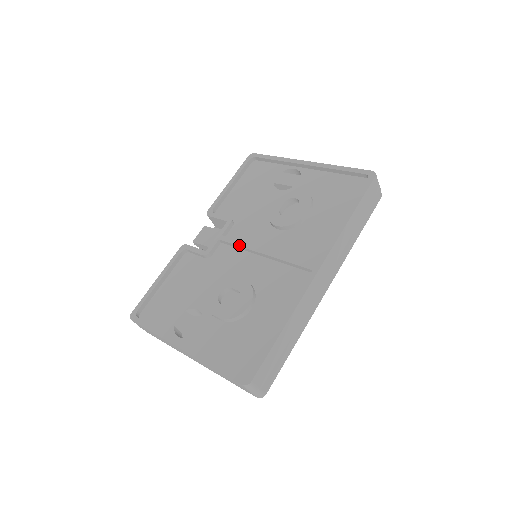
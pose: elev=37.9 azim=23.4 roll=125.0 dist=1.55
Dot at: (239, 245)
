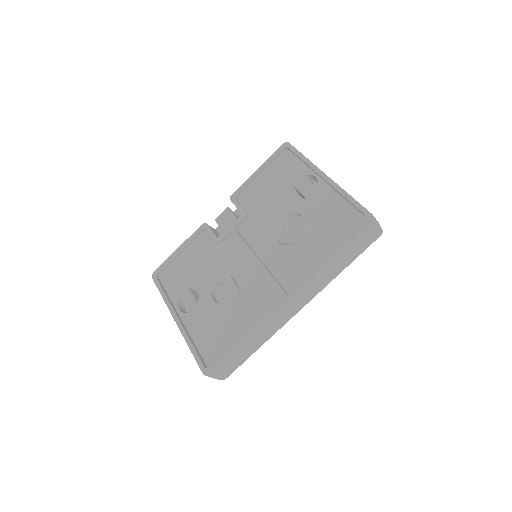
Dot at: (242, 245)
